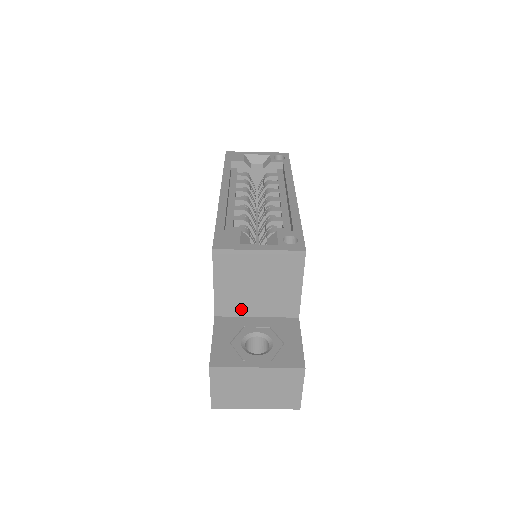
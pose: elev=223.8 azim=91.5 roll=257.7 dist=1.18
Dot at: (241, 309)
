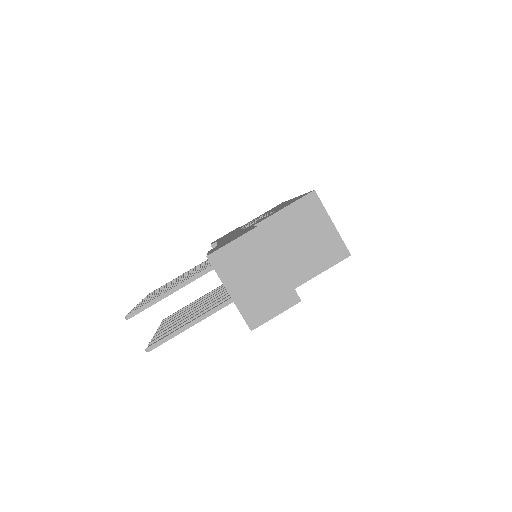
Dot at: (272, 242)
